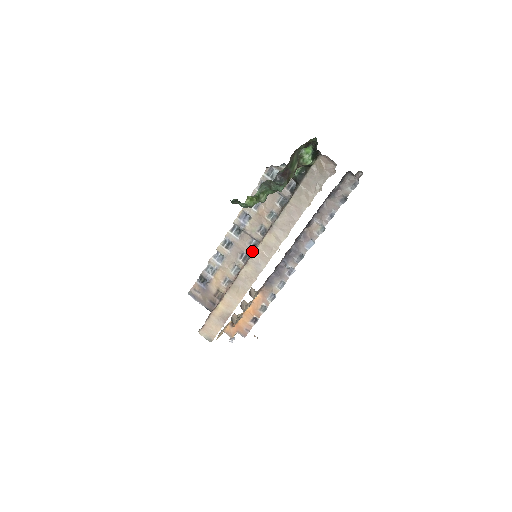
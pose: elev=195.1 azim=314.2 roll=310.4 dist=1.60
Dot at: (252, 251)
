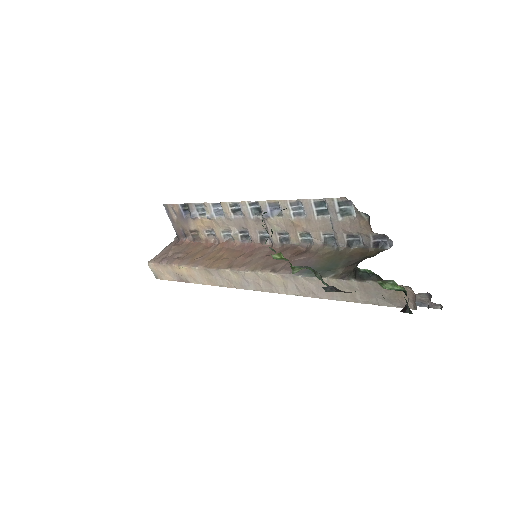
Dot at: (258, 241)
